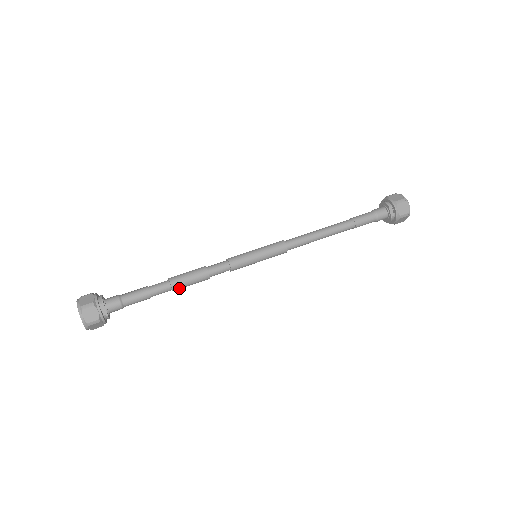
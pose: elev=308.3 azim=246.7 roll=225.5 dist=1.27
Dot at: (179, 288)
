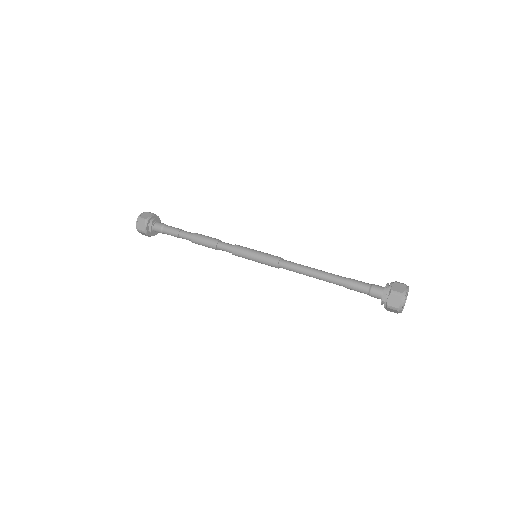
Dot at: (196, 243)
